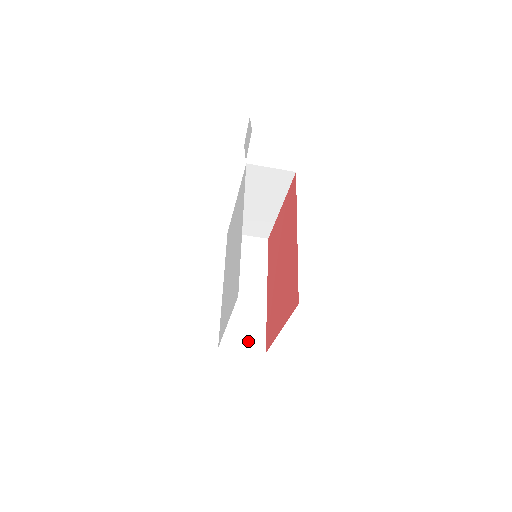
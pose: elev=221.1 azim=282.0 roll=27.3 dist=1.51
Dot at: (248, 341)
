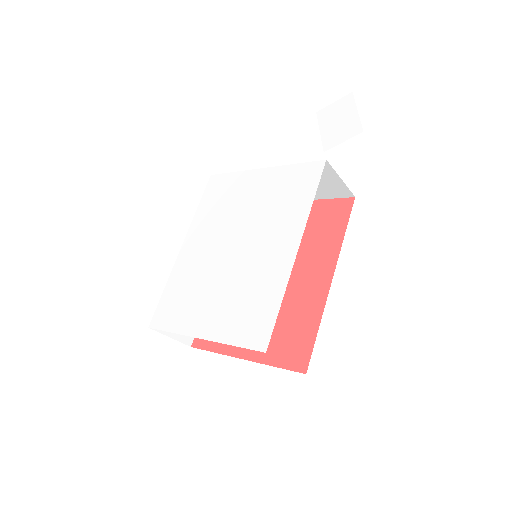
Dot at: occluded
